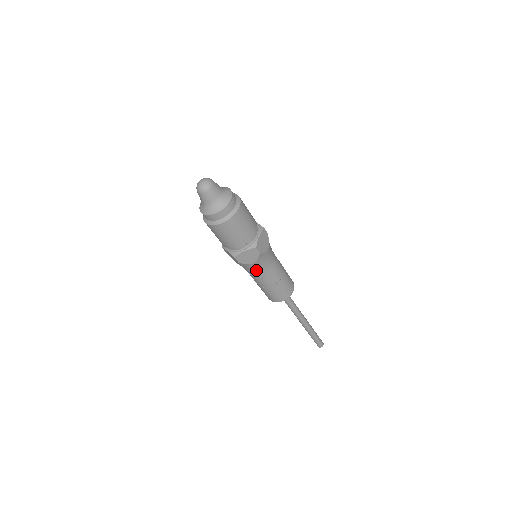
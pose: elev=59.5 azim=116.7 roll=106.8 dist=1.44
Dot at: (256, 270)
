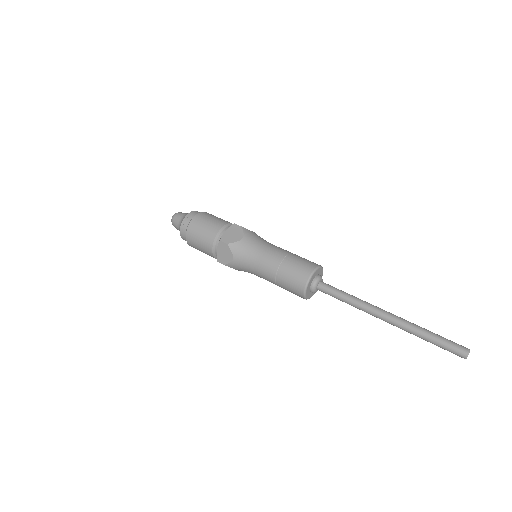
Dot at: (247, 265)
